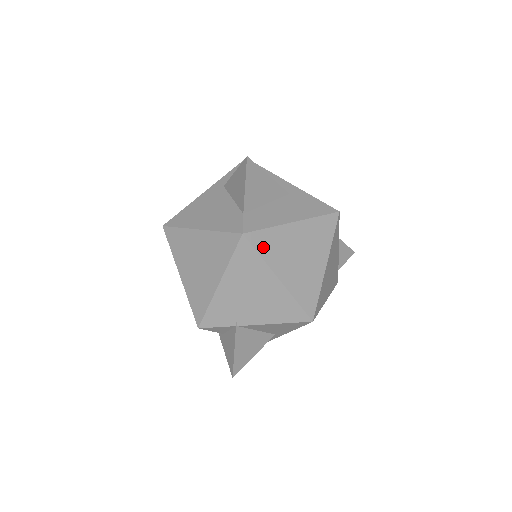
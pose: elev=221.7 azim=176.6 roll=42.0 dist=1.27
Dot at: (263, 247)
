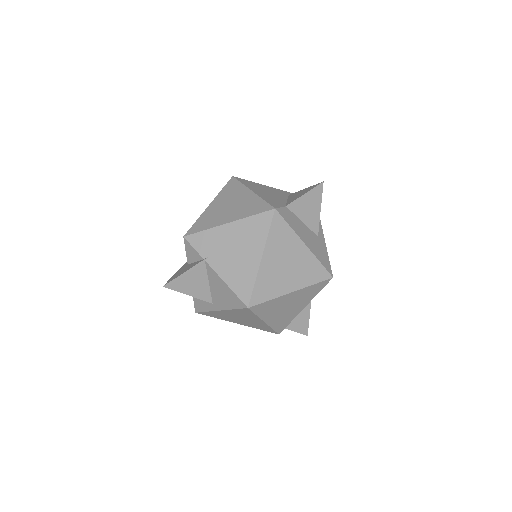
Dot at: (276, 230)
